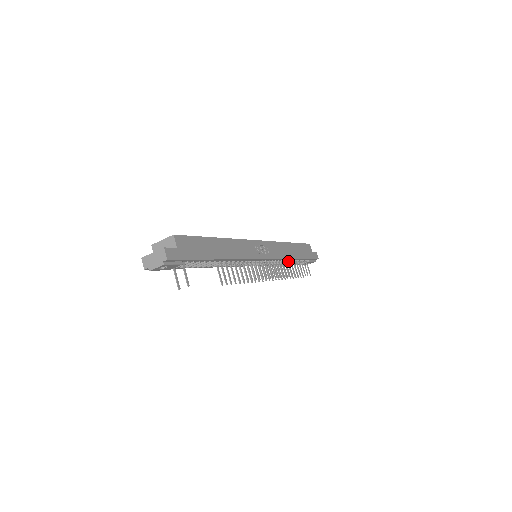
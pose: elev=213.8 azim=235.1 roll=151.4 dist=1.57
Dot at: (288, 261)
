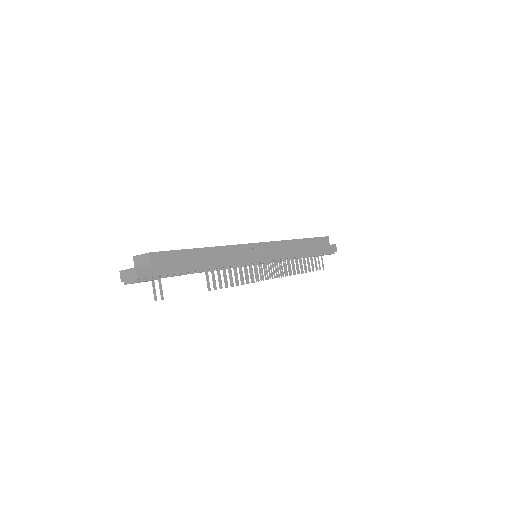
Dot at: (296, 257)
